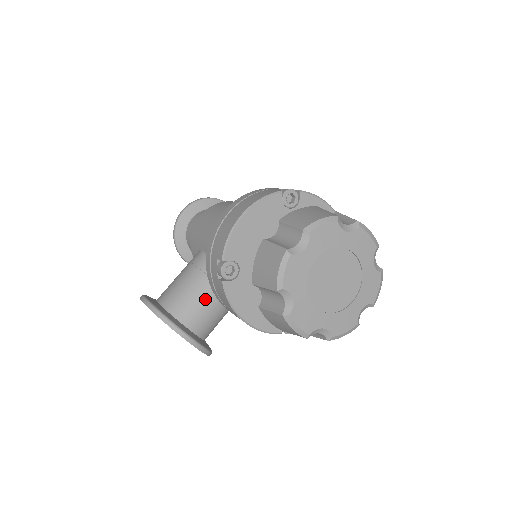
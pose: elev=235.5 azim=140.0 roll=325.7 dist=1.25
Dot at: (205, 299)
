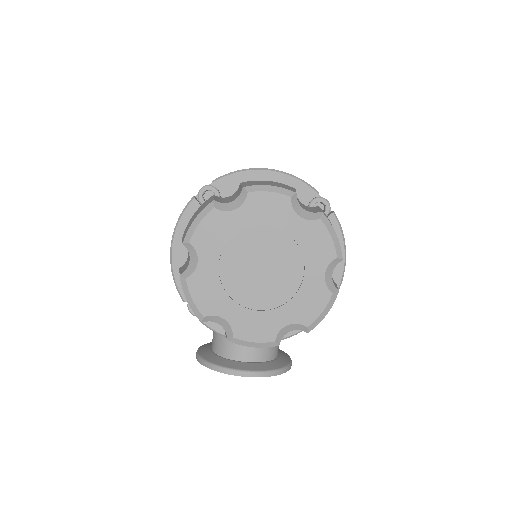
Dot at: occluded
